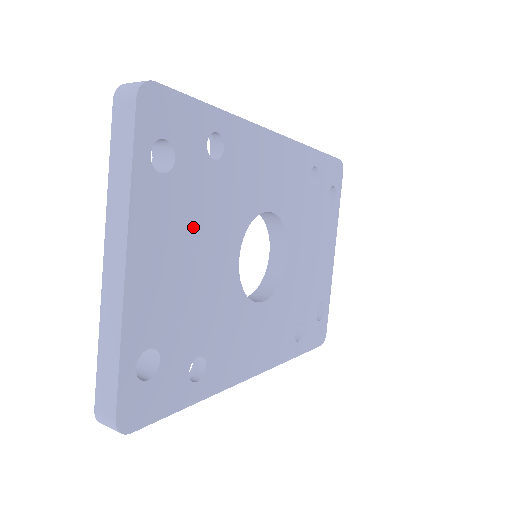
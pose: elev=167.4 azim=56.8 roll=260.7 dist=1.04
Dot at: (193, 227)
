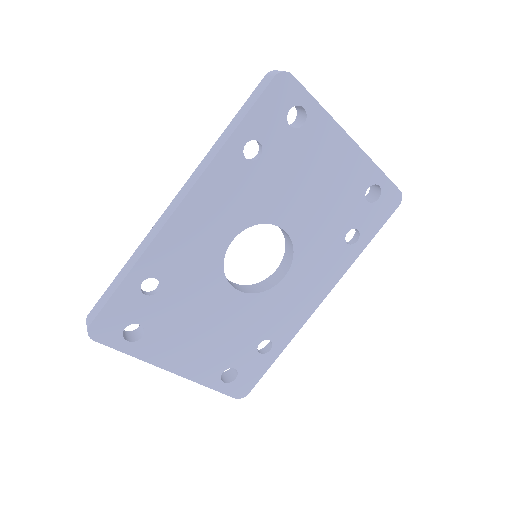
Dot at: (186, 324)
